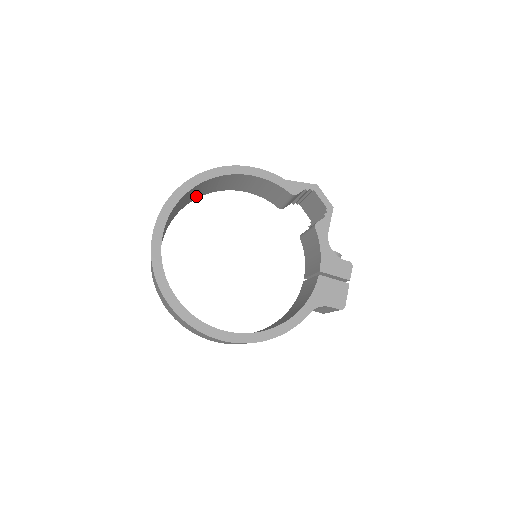
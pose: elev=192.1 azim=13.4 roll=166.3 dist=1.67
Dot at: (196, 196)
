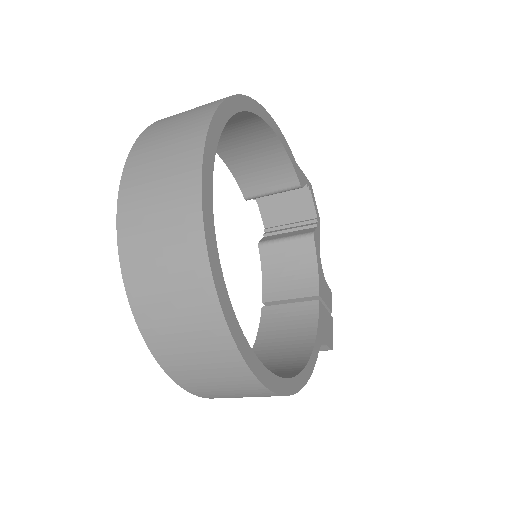
Dot at: occluded
